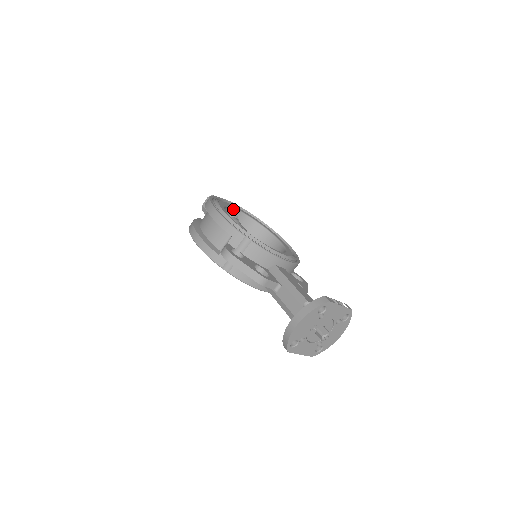
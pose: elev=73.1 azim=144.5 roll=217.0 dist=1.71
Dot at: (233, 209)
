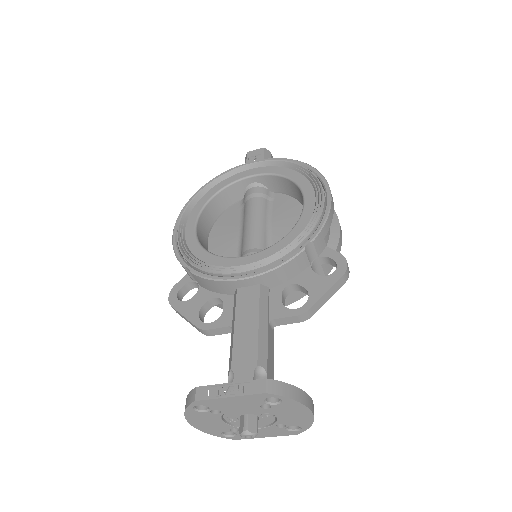
Dot at: (241, 181)
